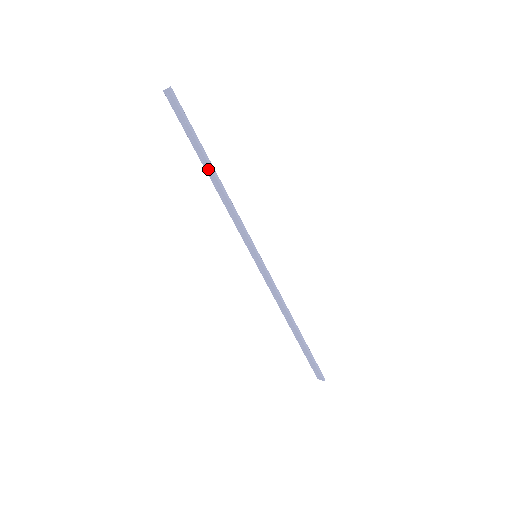
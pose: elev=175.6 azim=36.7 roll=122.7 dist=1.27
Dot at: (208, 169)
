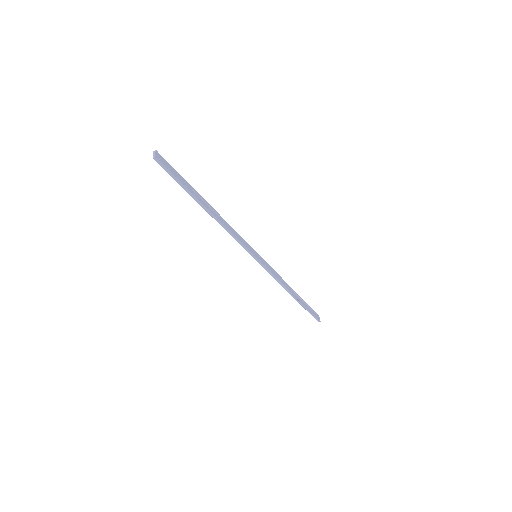
Dot at: (204, 205)
